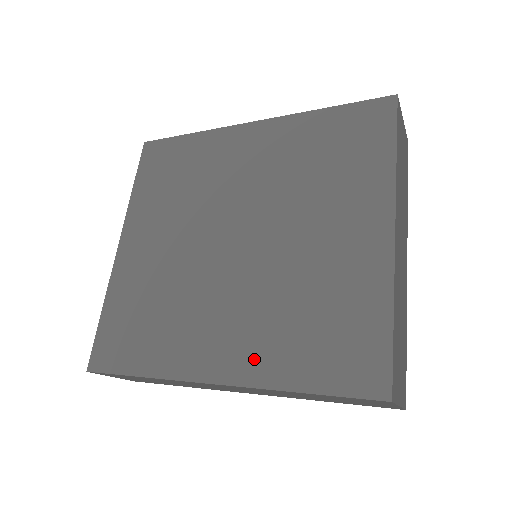
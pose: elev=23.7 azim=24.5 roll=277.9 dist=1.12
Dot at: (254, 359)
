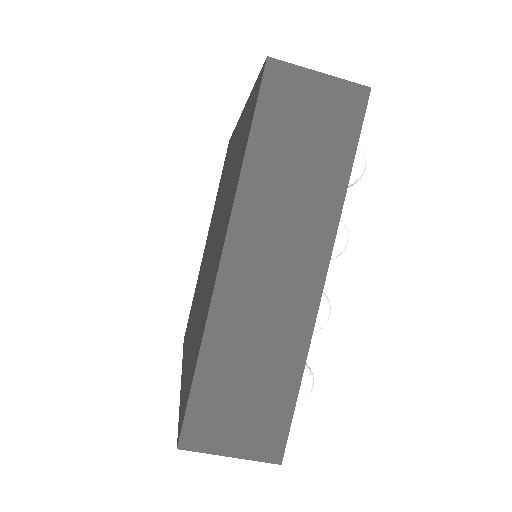
Dot at: (186, 365)
